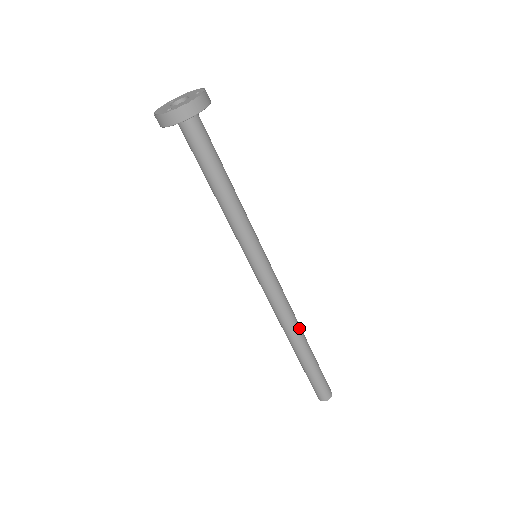
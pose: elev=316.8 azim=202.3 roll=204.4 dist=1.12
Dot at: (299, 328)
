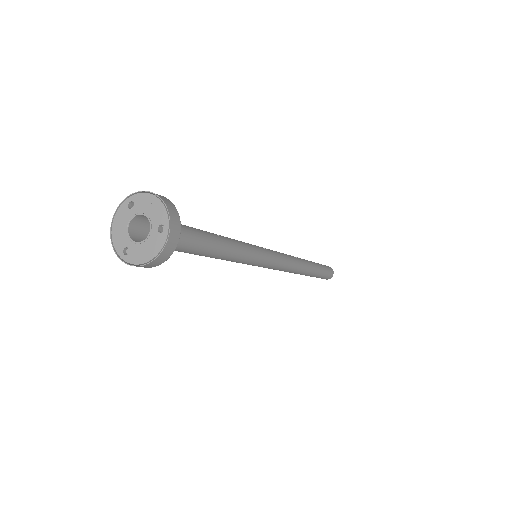
Dot at: (302, 269)
